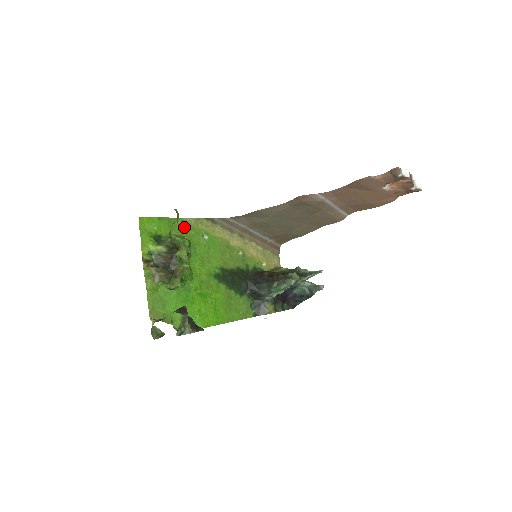
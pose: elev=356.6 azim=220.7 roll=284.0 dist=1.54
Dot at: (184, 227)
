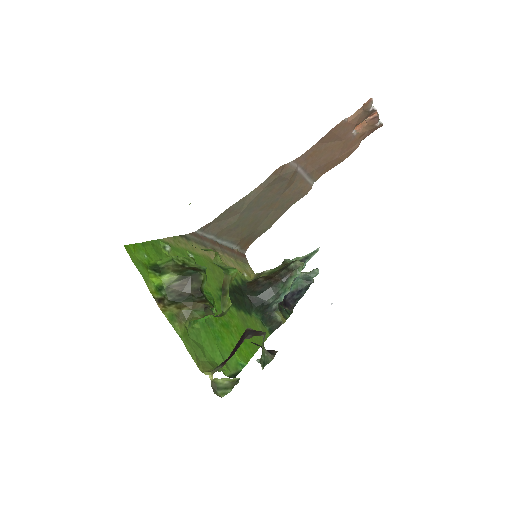
Dot at: (169, 249)
